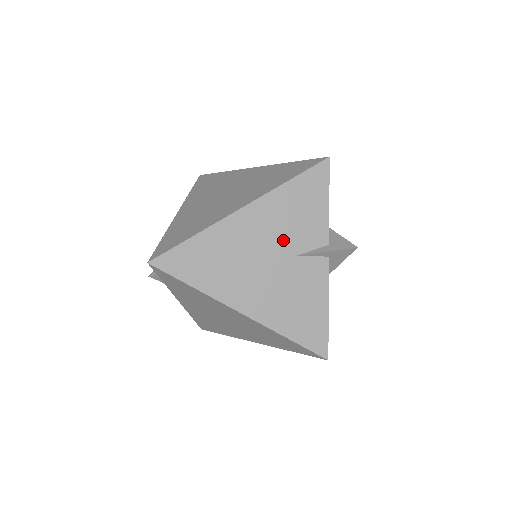
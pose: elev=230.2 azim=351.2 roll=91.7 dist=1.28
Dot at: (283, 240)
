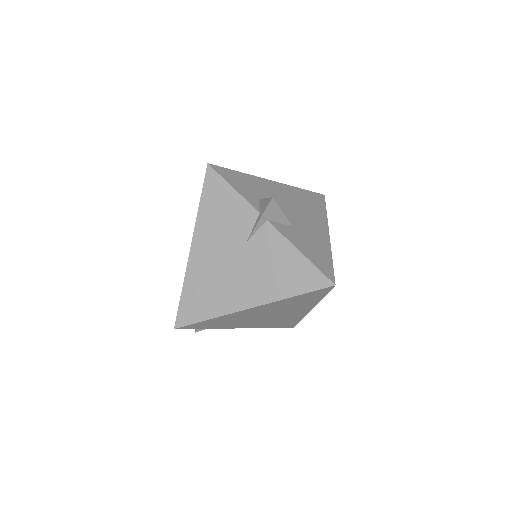
Dot at: (230, 240)
